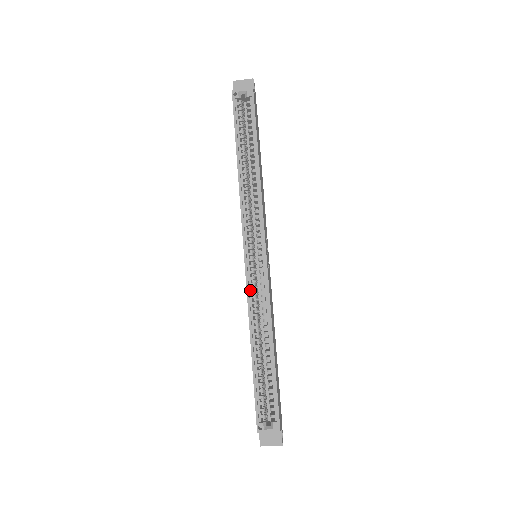
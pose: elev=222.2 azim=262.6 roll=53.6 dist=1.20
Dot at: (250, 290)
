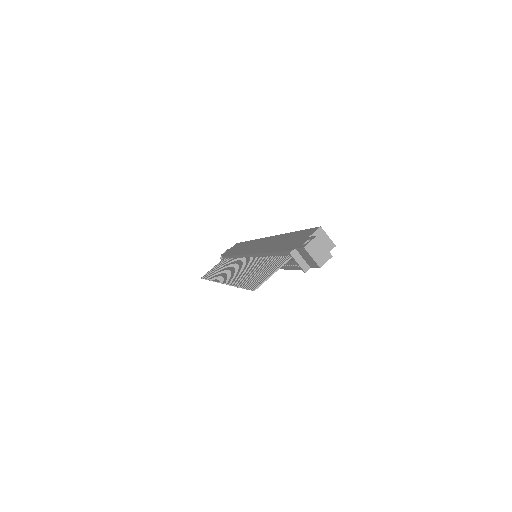
Dot at: occluded
